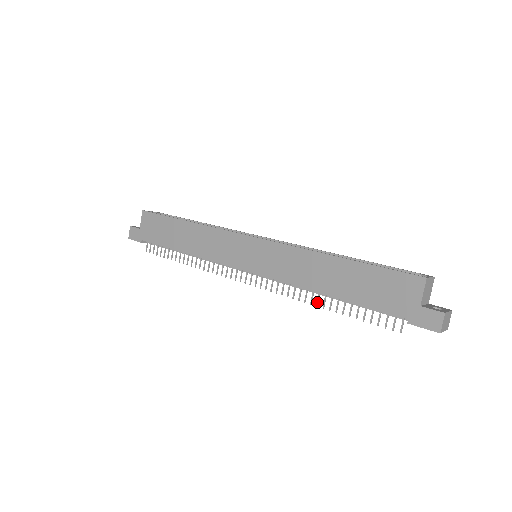
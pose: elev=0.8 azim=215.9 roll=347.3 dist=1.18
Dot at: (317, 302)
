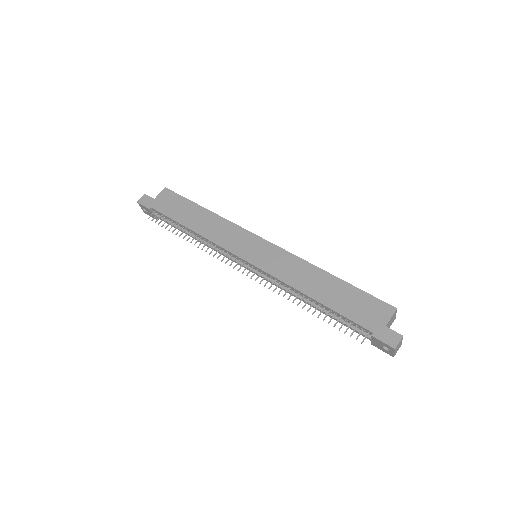
Dot at: (299, 302)
